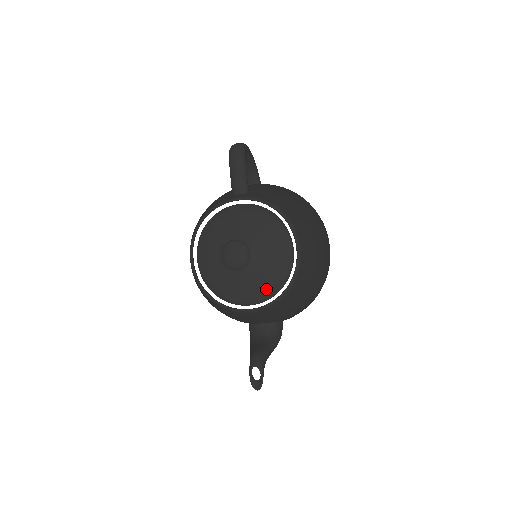
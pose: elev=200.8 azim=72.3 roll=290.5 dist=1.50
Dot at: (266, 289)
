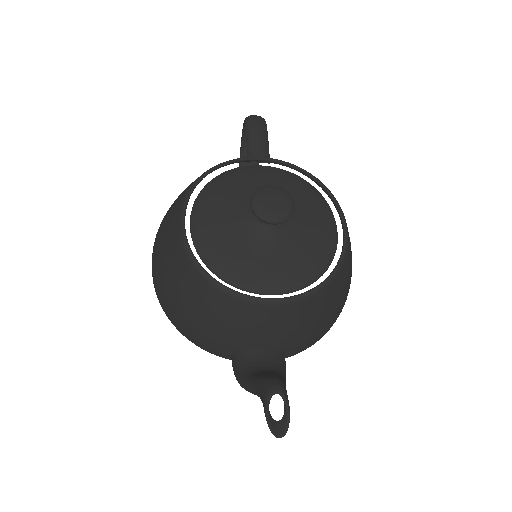
Dot at: (301, 271)
